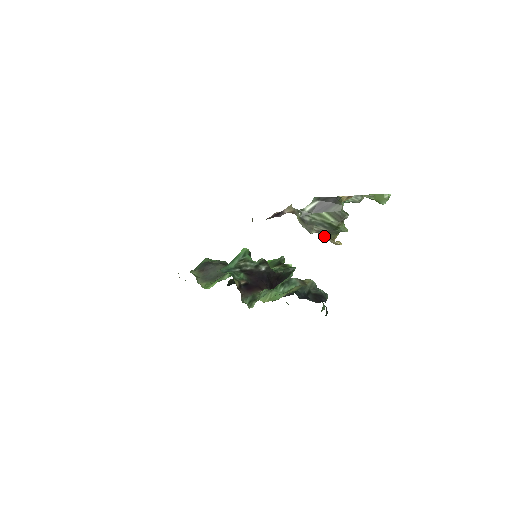
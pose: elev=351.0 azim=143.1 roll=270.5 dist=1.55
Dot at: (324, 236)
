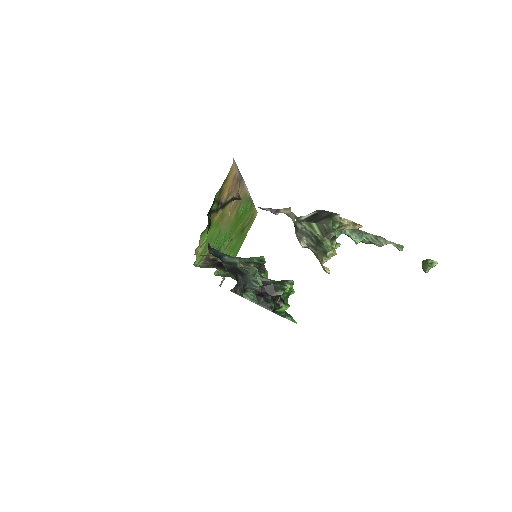
Dot at: (317, 257)
